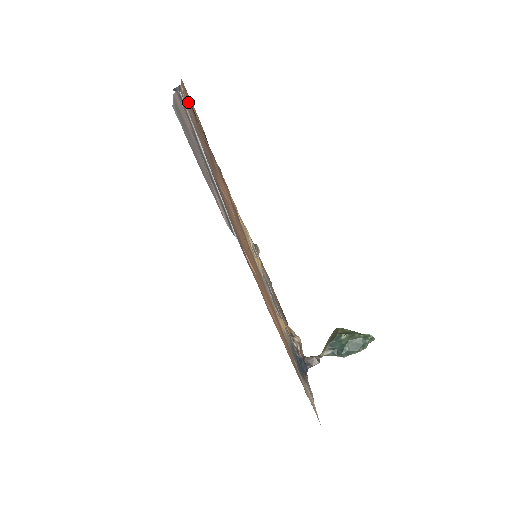
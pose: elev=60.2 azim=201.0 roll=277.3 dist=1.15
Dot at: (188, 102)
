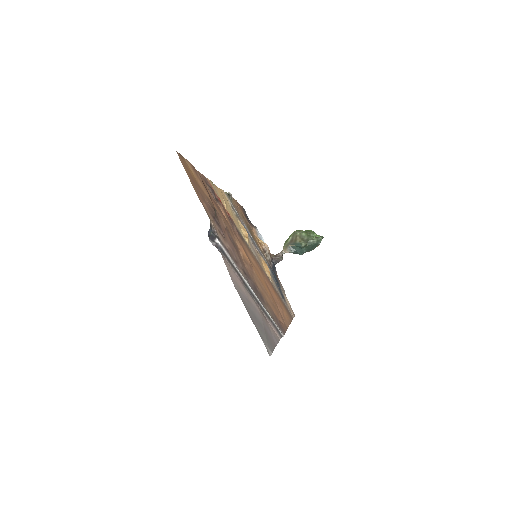
Dot at: (215, 224)
